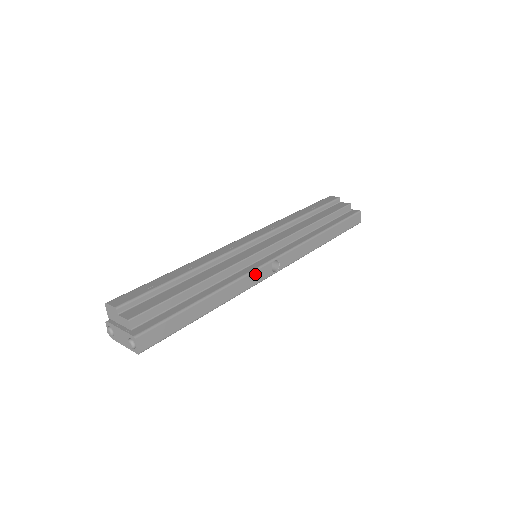
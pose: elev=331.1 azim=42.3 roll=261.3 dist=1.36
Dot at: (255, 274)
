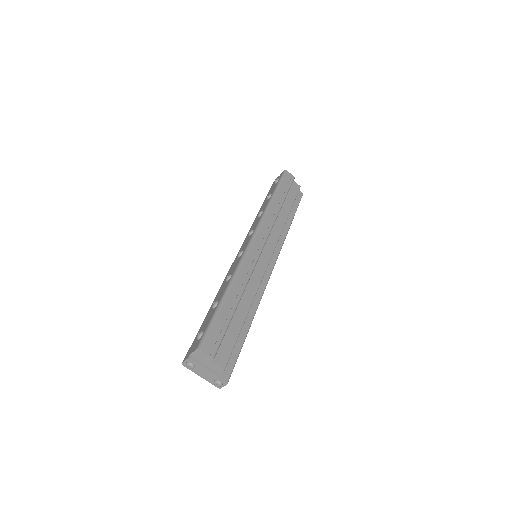
Dot at: (265, 286)
